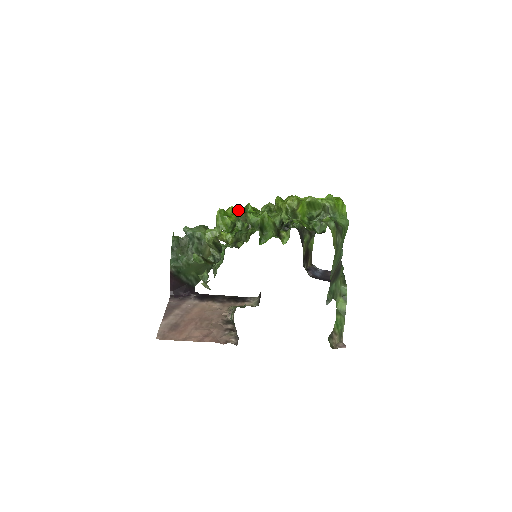
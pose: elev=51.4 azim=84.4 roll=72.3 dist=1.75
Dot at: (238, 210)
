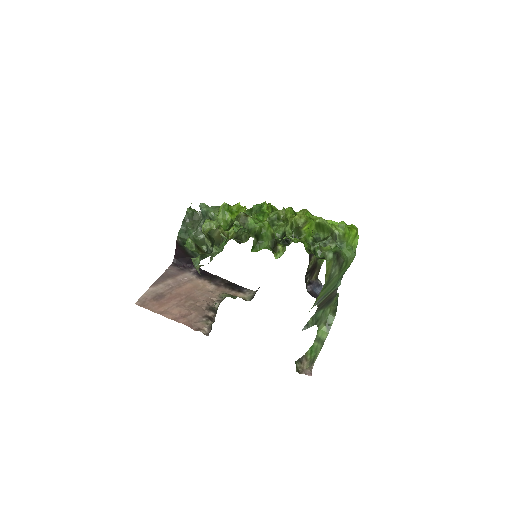
Dot at: (242, 210)
